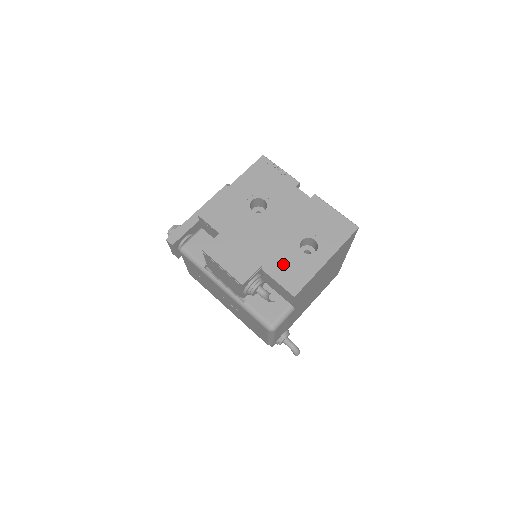
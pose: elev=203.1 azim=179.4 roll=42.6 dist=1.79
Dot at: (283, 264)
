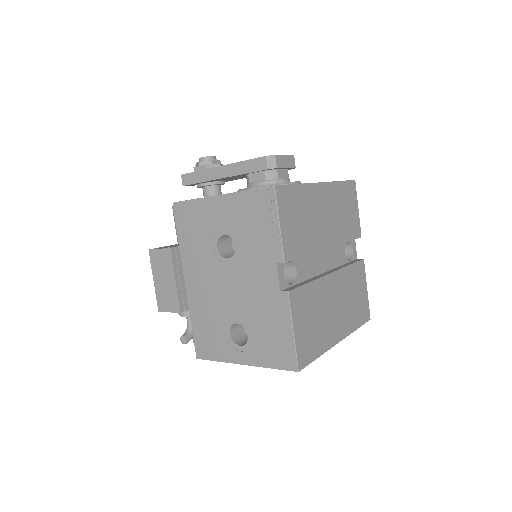
Dot at: (206, 325)
